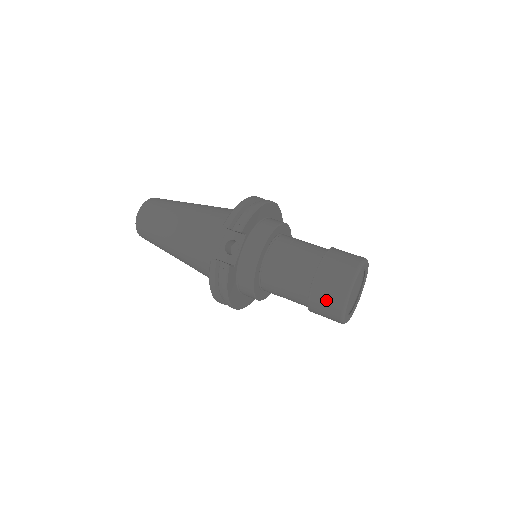
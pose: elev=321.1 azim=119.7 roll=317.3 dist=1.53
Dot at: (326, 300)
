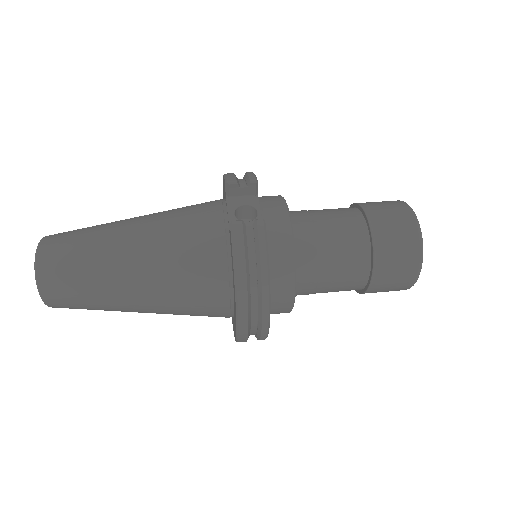
Dot at: (397, 238)
